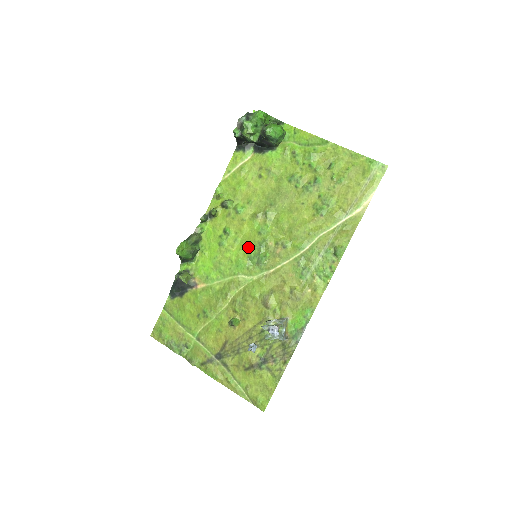
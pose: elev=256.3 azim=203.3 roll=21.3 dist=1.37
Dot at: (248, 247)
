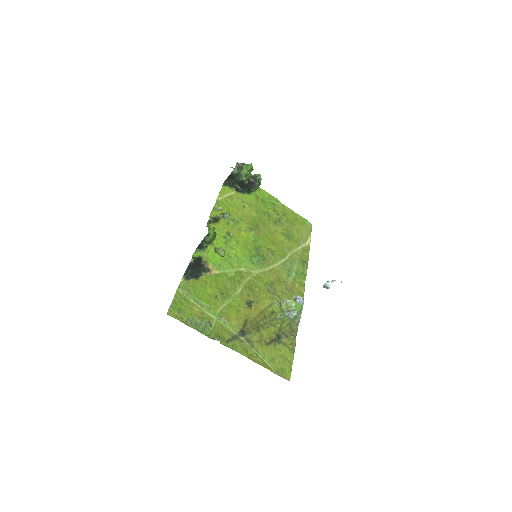
Dot at: (248, 249)
